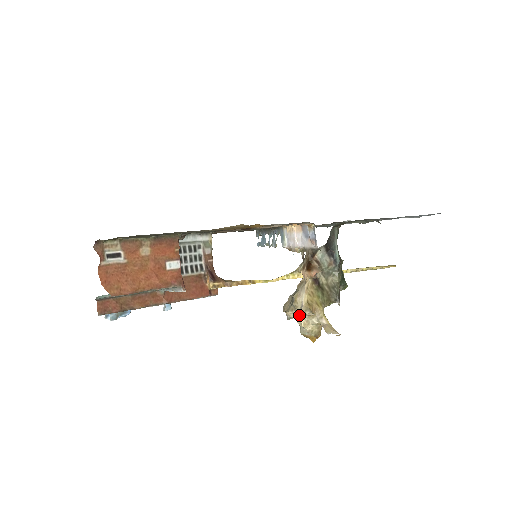
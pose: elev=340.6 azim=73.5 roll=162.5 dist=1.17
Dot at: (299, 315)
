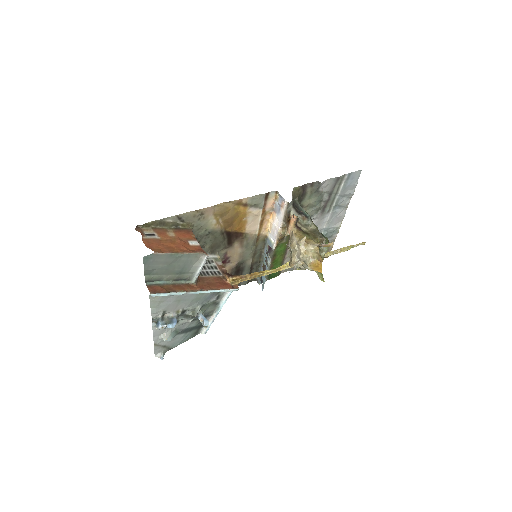
Dot at: (299, 251)
